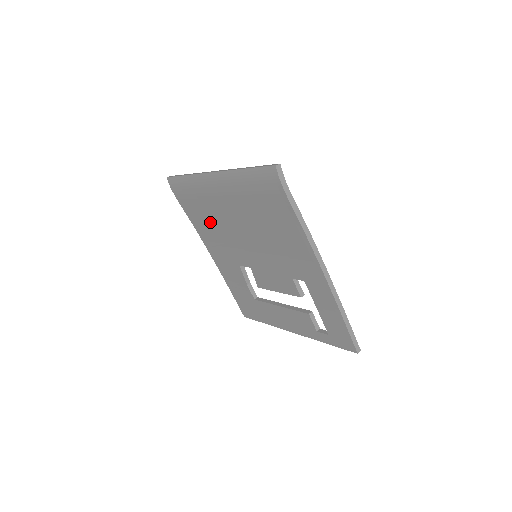
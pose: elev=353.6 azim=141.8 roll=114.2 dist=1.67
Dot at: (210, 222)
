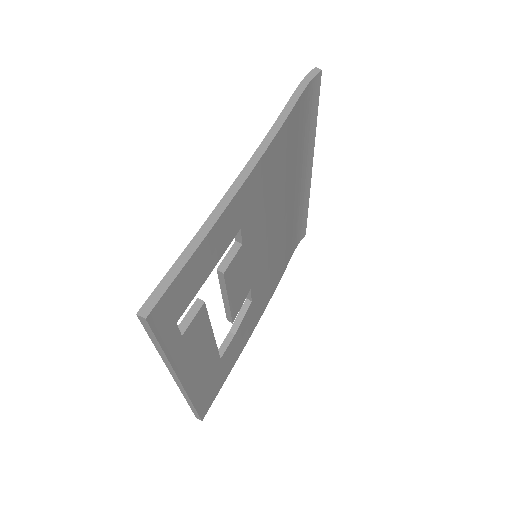
Dot at: occluded
